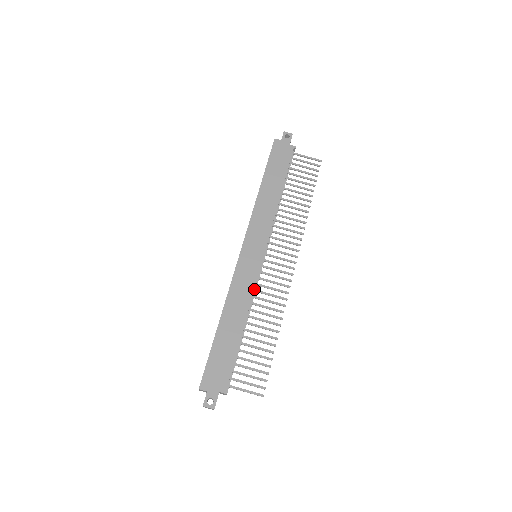
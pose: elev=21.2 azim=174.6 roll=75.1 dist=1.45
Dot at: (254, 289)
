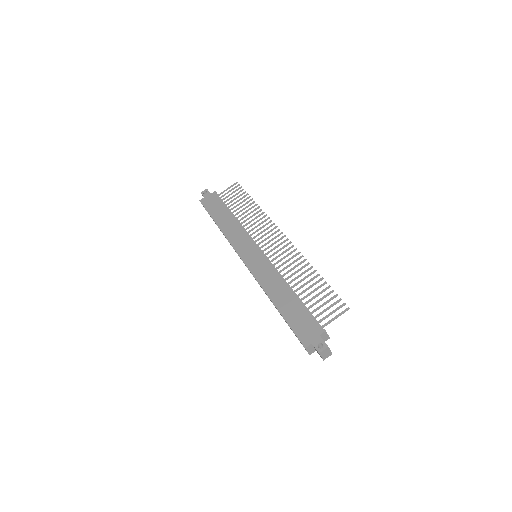
Dot at: (274, 269)
